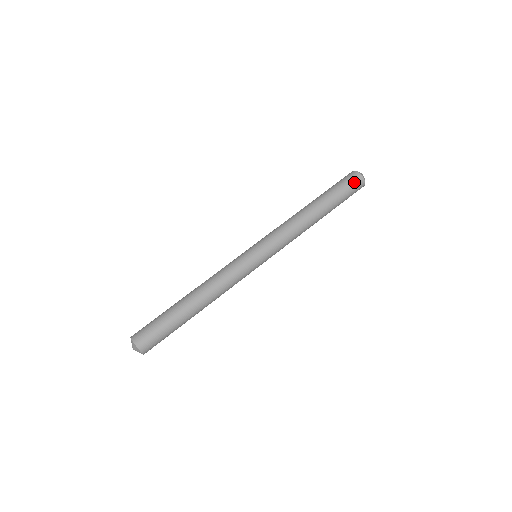
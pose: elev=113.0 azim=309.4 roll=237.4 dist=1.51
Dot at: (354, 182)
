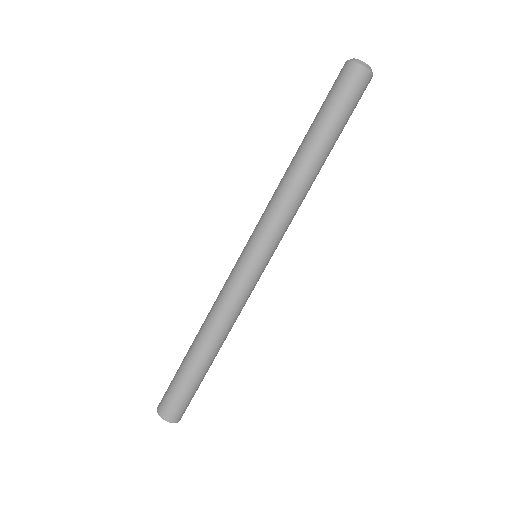
Dot at: (355, 85)
